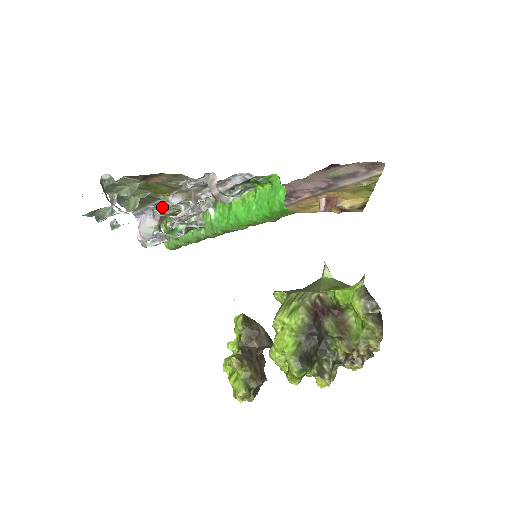
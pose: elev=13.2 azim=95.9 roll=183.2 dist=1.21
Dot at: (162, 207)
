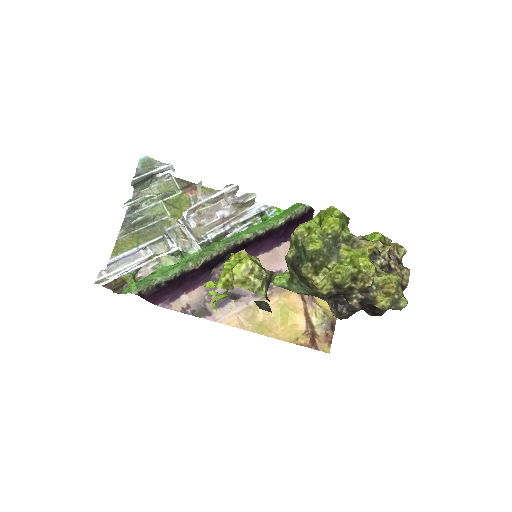
Dot at: occluded
